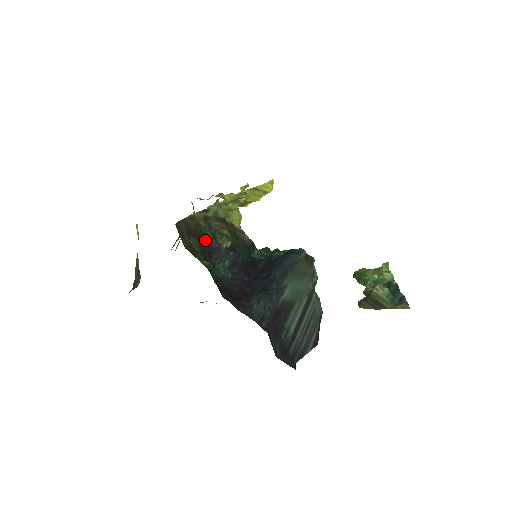
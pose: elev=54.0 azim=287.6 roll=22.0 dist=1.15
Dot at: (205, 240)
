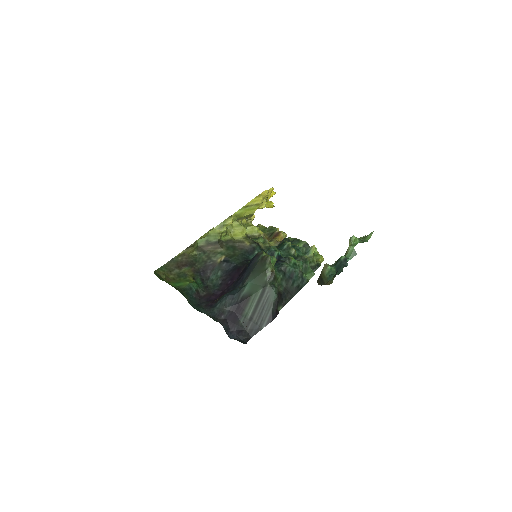
Dot at: (200, 263)
